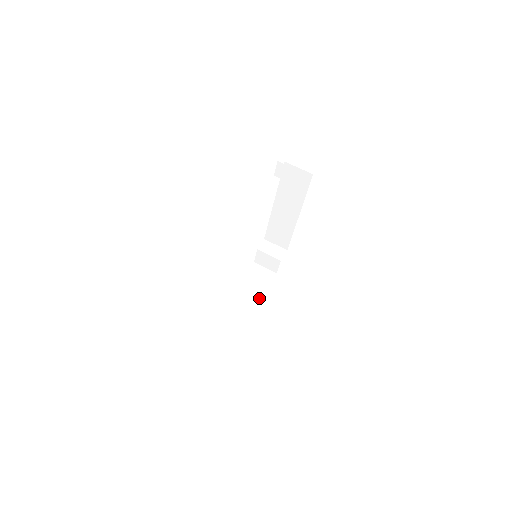
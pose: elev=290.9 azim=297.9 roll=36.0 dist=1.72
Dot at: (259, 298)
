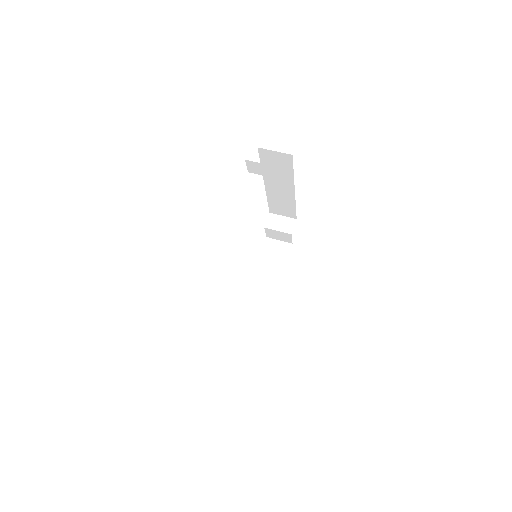
Dot at: (279, 278)
